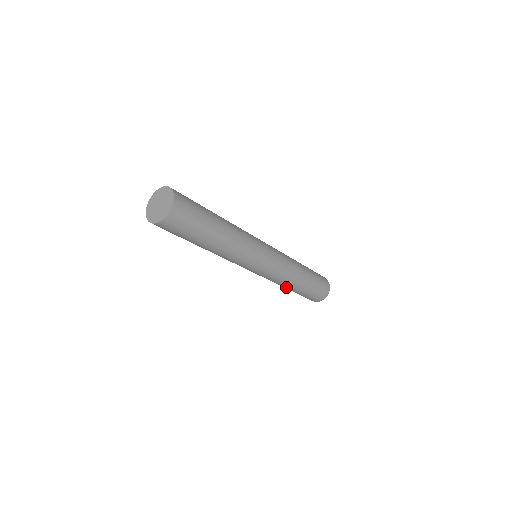
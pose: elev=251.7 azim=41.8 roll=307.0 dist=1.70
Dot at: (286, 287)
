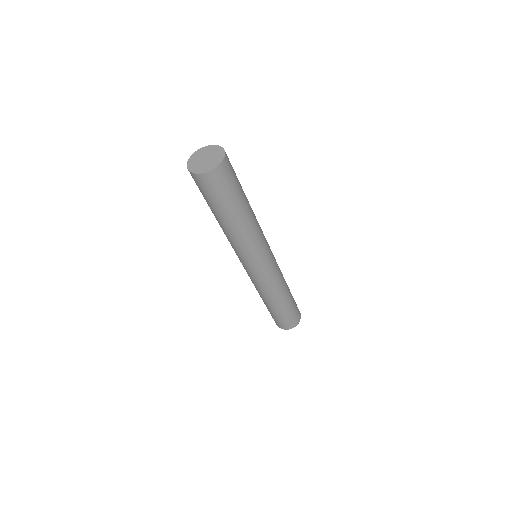
Dot at: (264, 299)
